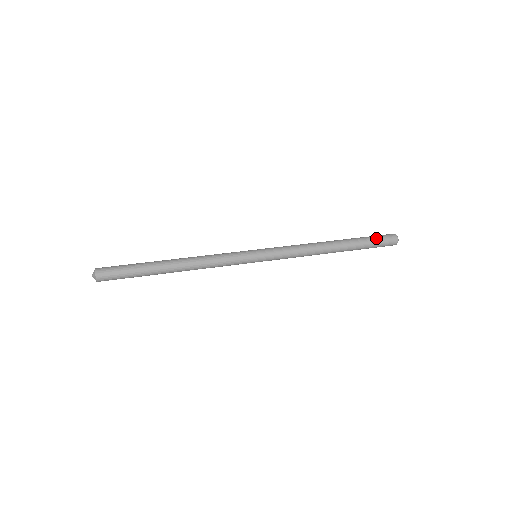
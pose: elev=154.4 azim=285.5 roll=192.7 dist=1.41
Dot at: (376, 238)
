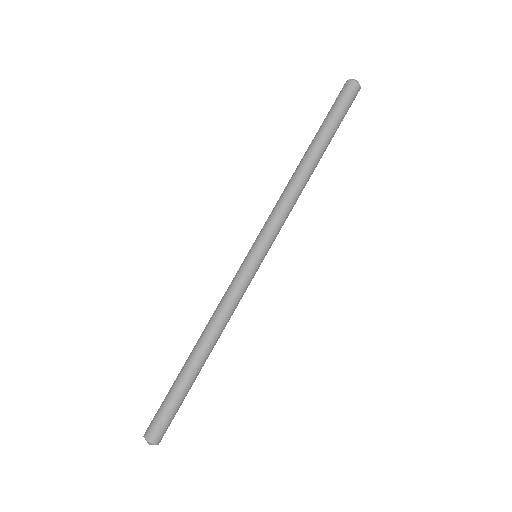
Dot at: (339, 107)
